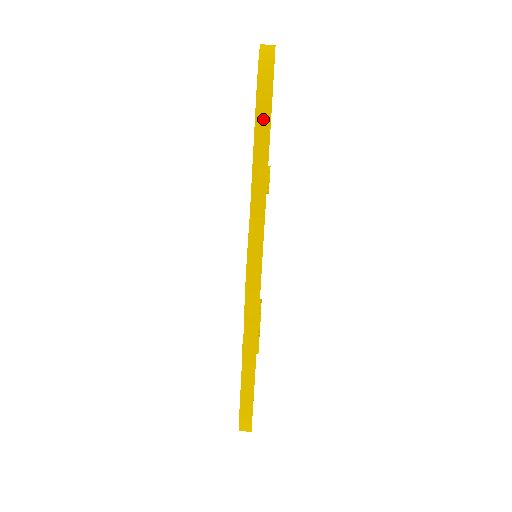
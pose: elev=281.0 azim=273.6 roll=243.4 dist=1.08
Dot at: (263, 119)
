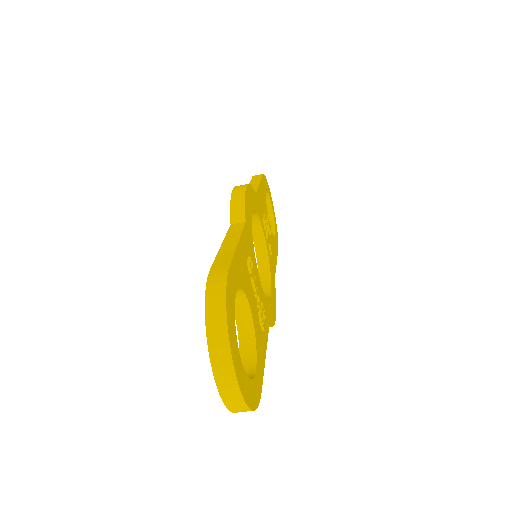
Dot at: occluded
